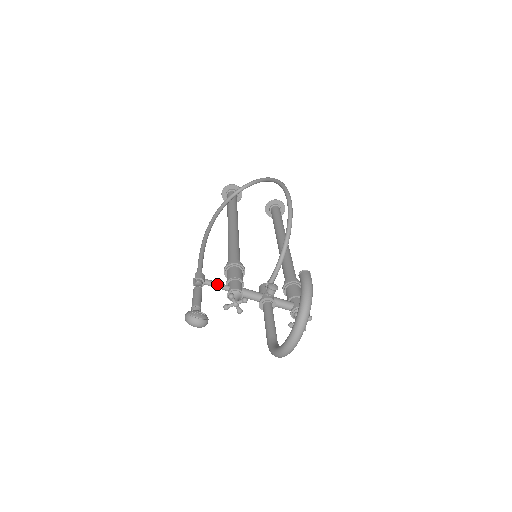
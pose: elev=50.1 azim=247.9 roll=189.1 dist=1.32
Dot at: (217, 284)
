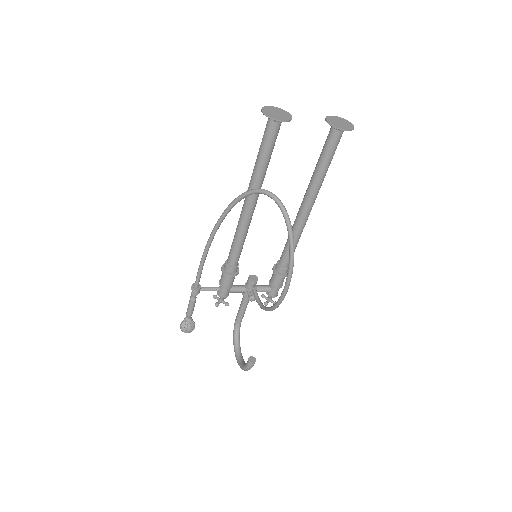
Dot at: occluded
